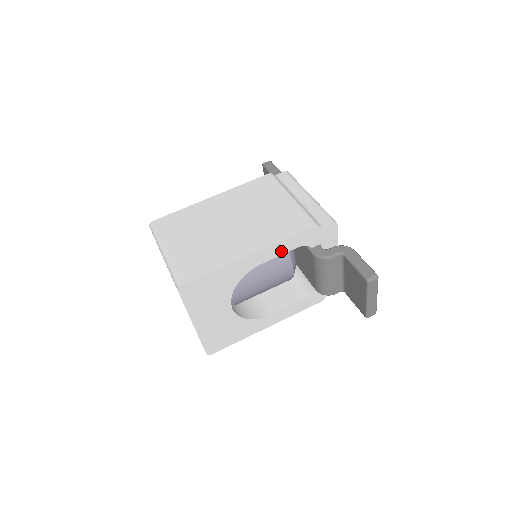
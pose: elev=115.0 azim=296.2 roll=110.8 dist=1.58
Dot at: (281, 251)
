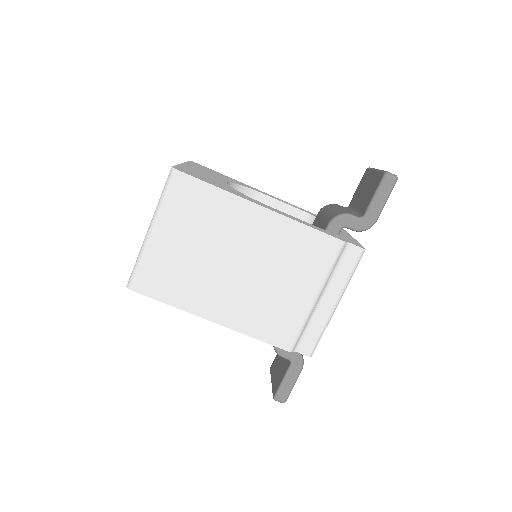
Dot at: occluded
